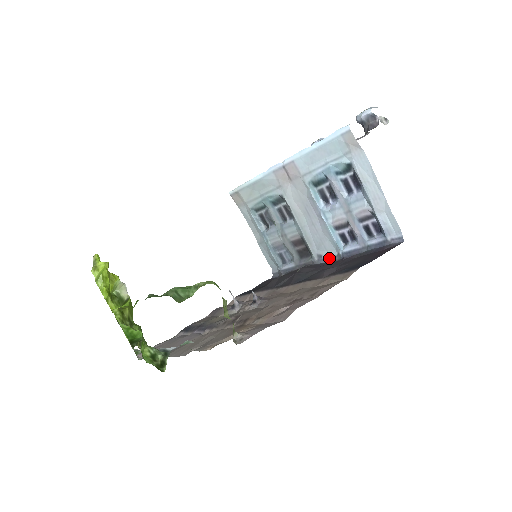
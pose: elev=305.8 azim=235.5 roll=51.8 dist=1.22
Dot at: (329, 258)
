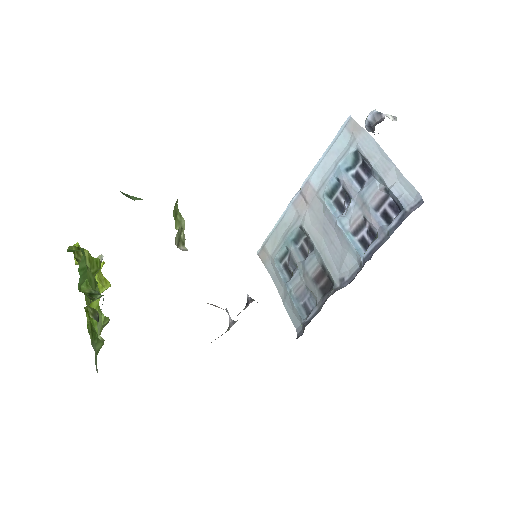
Dot at: (351, 276)
